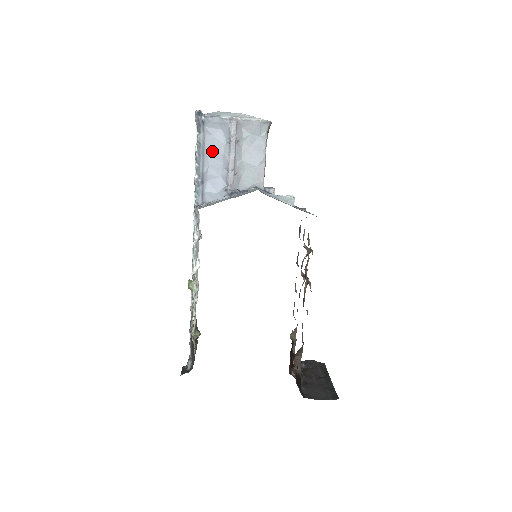
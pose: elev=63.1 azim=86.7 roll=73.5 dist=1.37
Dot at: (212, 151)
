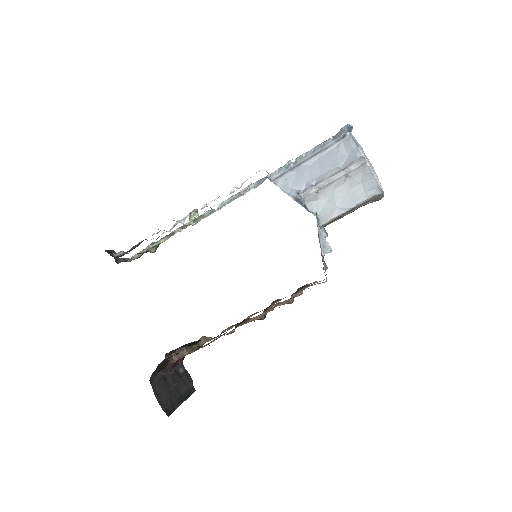
Dot at: (324, 160)
